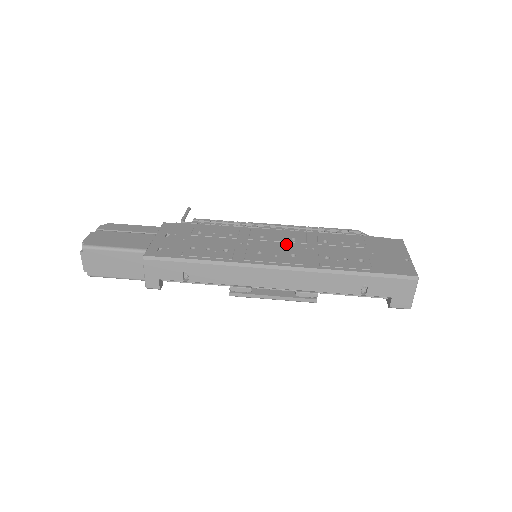
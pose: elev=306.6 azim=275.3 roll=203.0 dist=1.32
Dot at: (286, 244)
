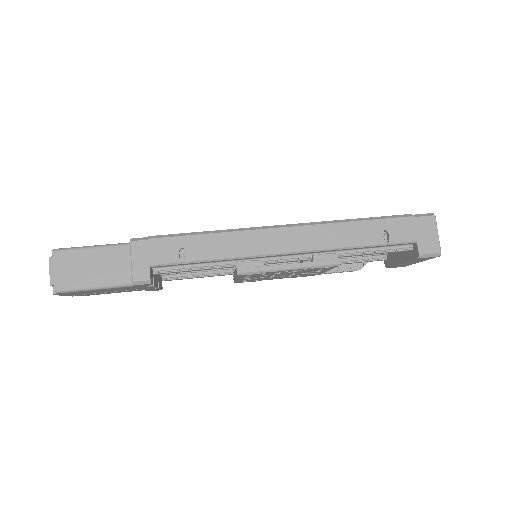
Dot at: occluded
